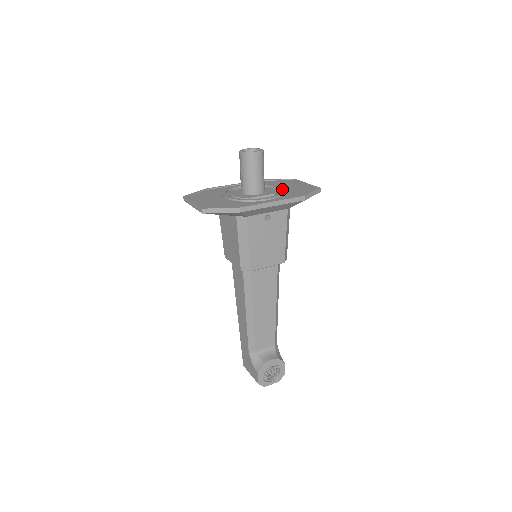
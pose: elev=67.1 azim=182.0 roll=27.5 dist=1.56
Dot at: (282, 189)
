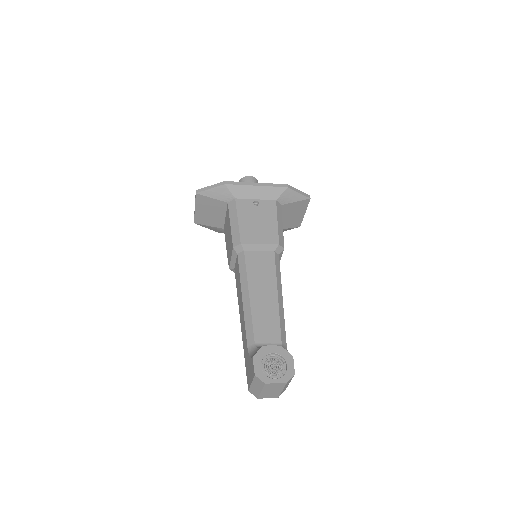
Dot at: occluded
